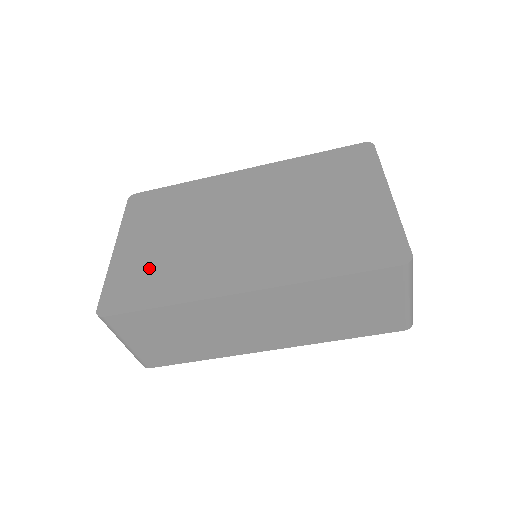
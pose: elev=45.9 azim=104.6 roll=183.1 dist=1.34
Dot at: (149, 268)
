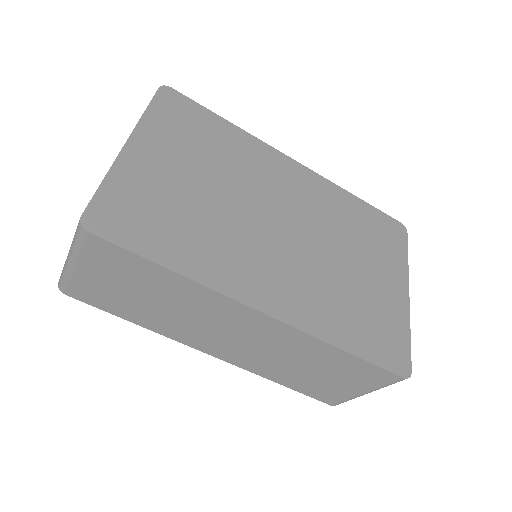
Dot at: (166, 205)
